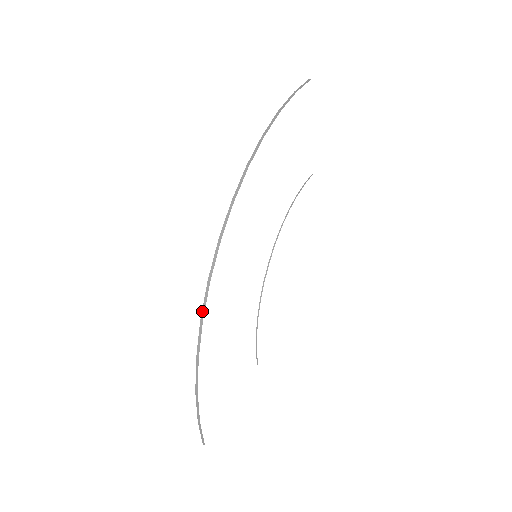
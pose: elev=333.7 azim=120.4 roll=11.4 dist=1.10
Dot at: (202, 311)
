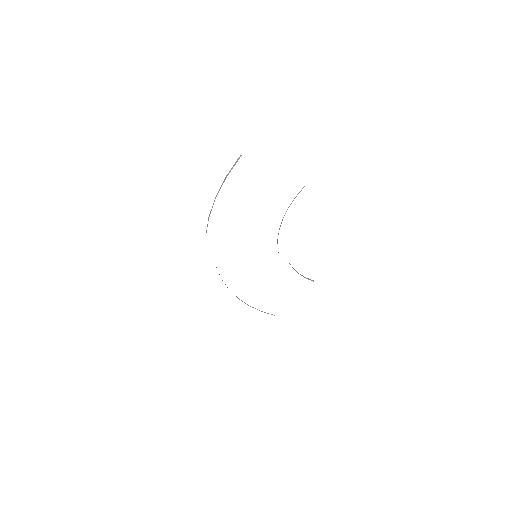
Dot at: occluded
